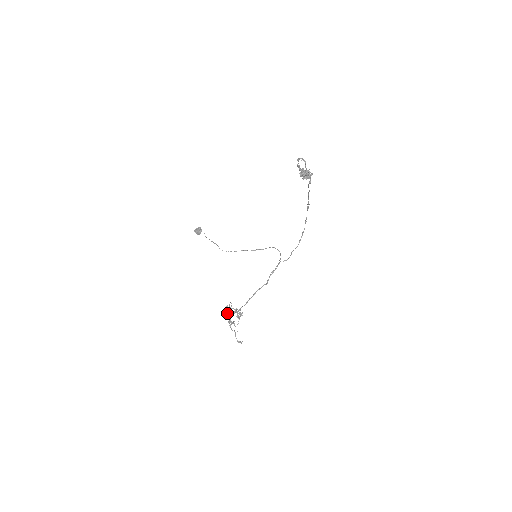
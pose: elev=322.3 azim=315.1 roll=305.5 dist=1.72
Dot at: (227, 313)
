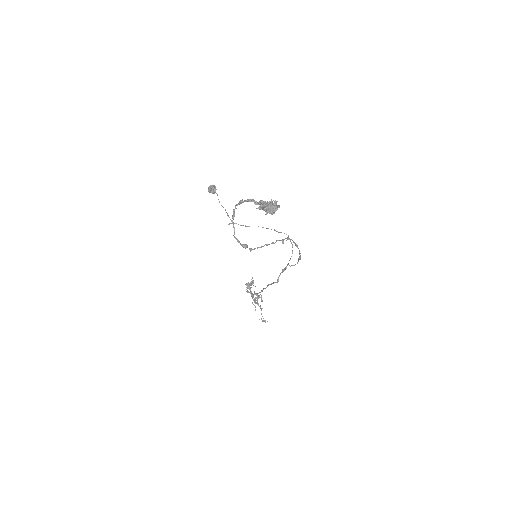
Dot at: (249, 289)
